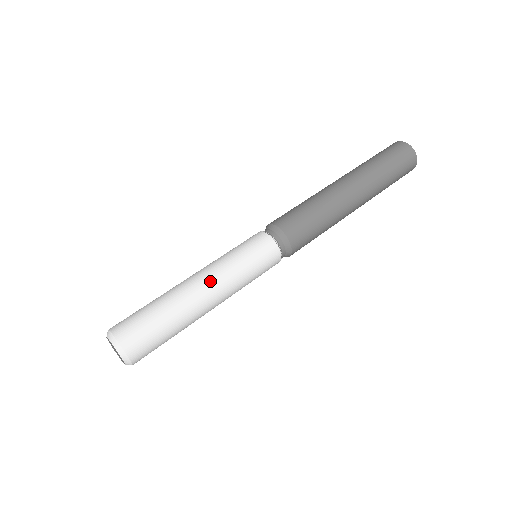
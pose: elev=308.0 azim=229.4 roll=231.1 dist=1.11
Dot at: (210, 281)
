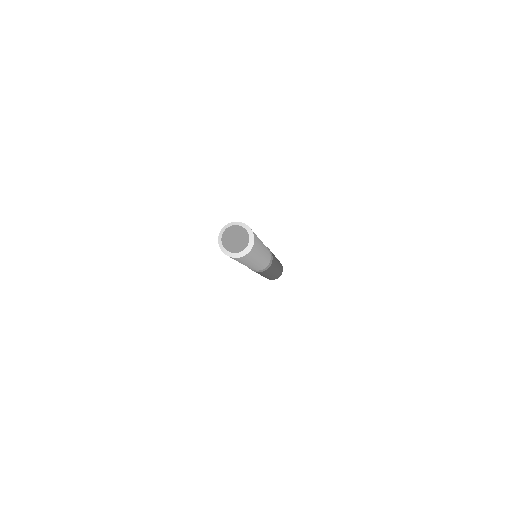
Dot at: occluded
